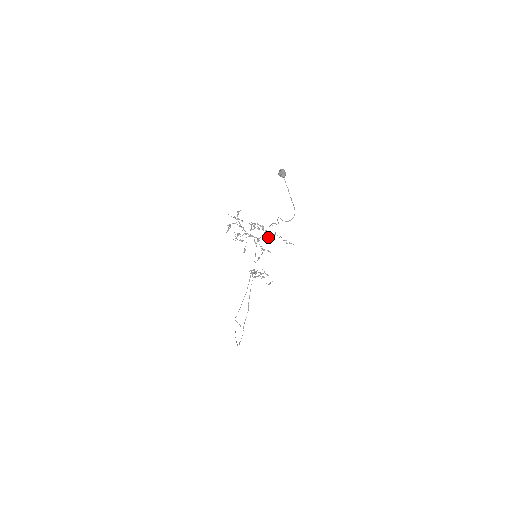
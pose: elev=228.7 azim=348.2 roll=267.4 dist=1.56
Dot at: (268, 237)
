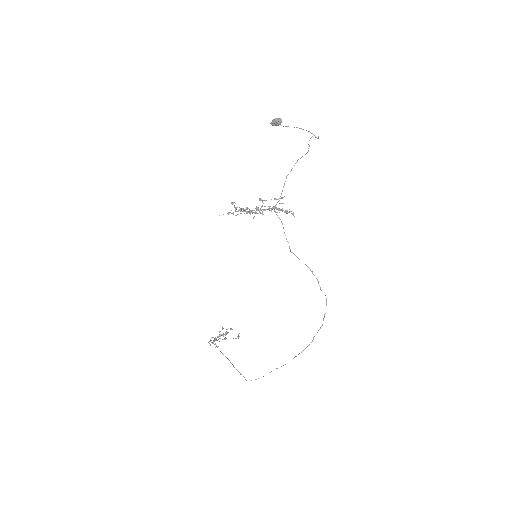
Dot at: (282, 197)
